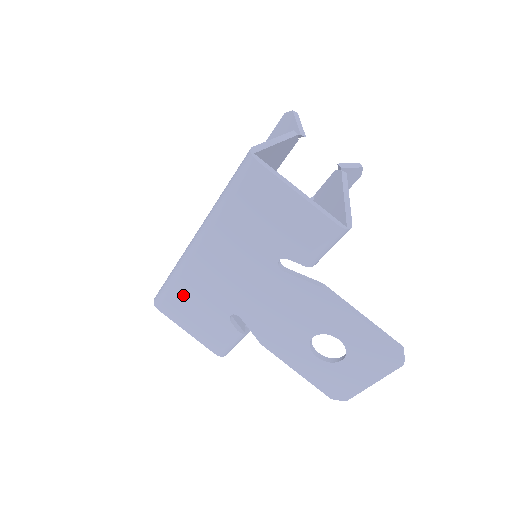
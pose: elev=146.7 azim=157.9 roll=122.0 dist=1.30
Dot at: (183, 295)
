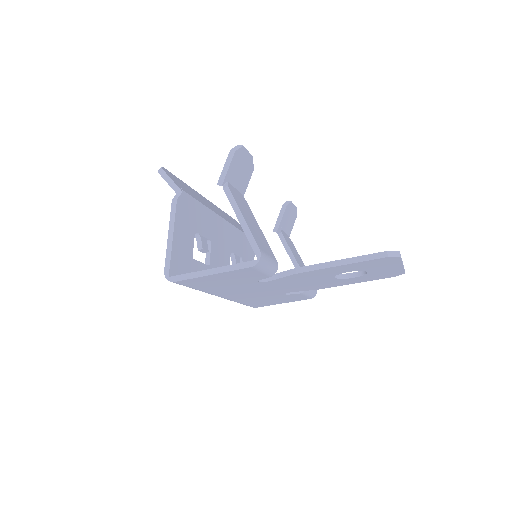
Dot at: (253, 302)
